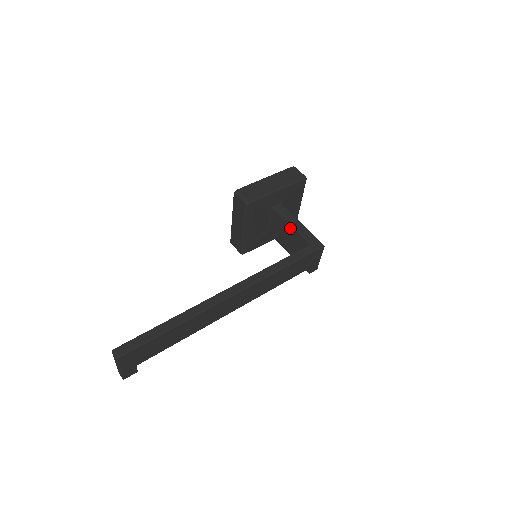
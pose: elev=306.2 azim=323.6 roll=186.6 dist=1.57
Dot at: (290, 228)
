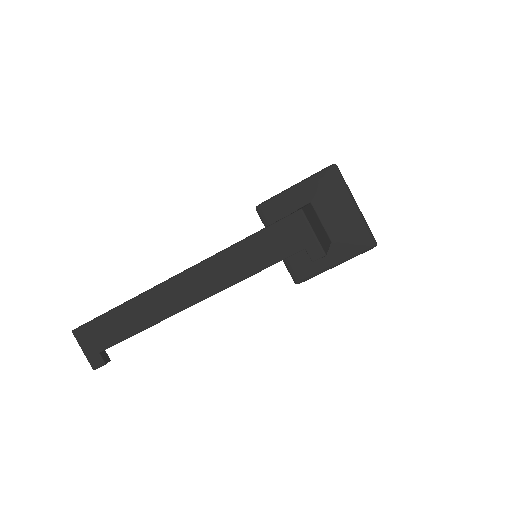
Dot at: occluded
